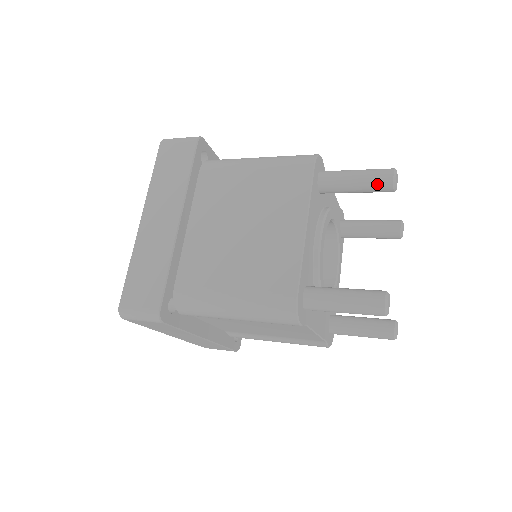
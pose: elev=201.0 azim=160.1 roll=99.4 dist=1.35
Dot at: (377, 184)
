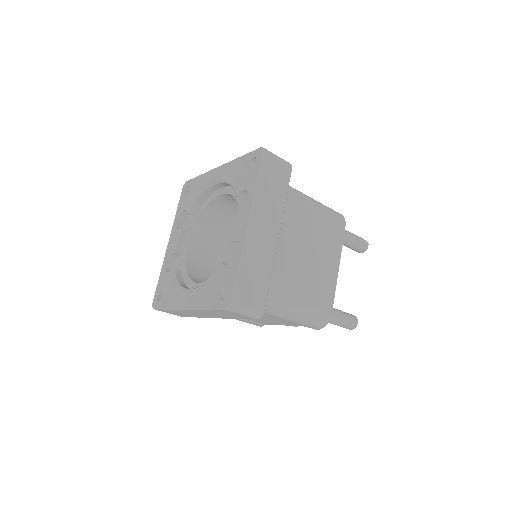
Dot at: (360, 248)
